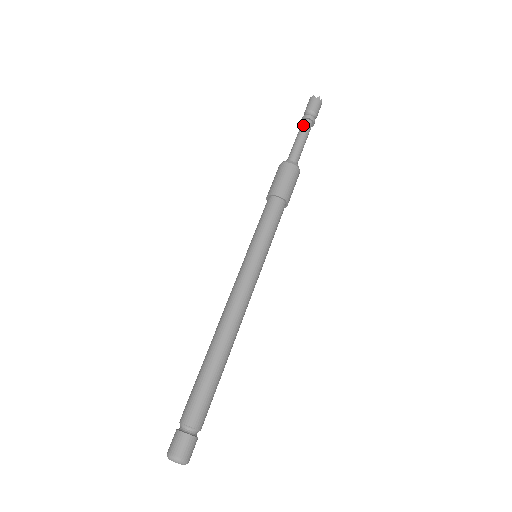
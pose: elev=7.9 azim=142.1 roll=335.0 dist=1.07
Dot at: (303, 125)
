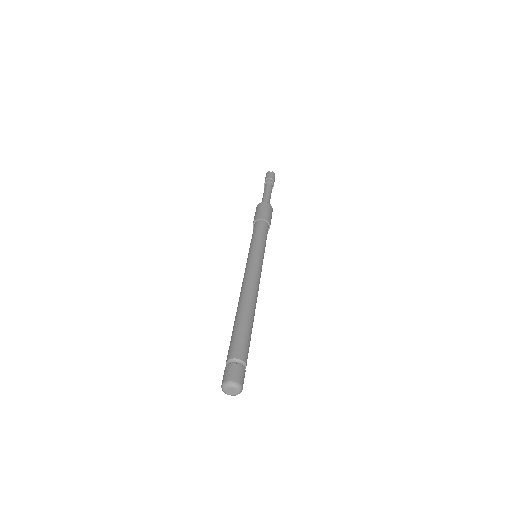
Dot at: (267, 185)
